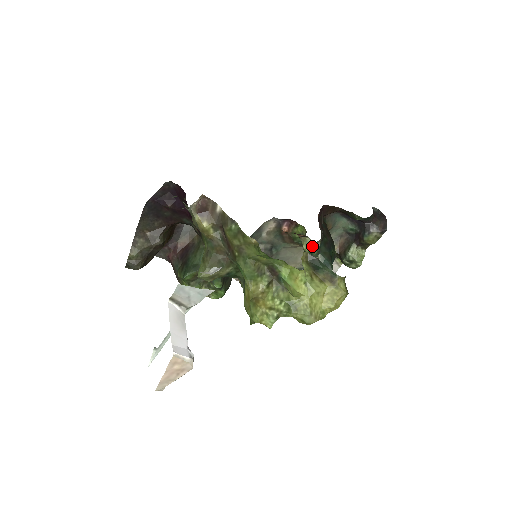
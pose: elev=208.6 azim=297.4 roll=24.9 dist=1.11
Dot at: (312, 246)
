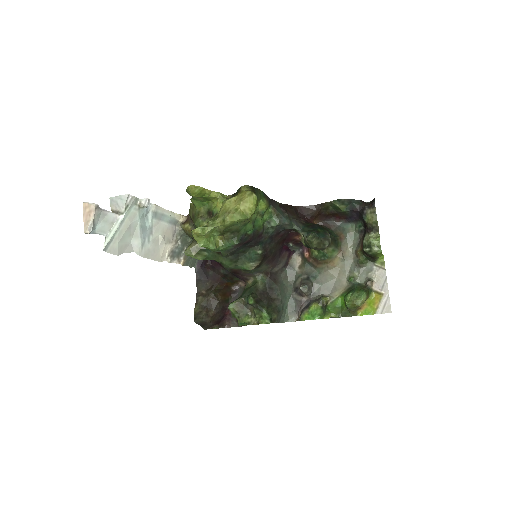
Dot at: occluded
